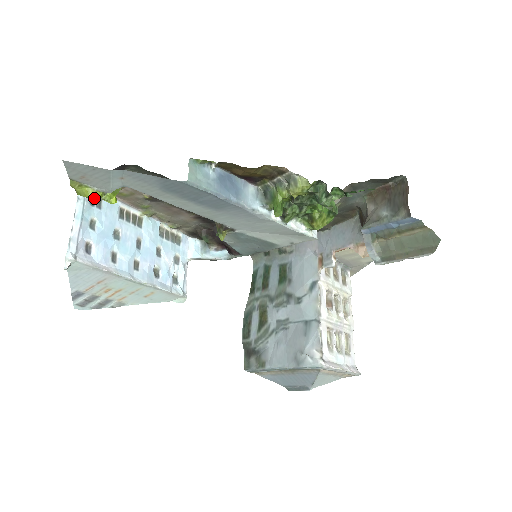
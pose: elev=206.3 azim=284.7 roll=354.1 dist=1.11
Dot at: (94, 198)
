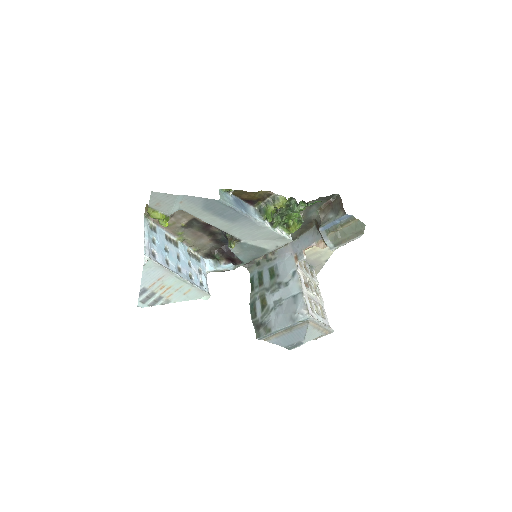
Dot at: (162, 218)
